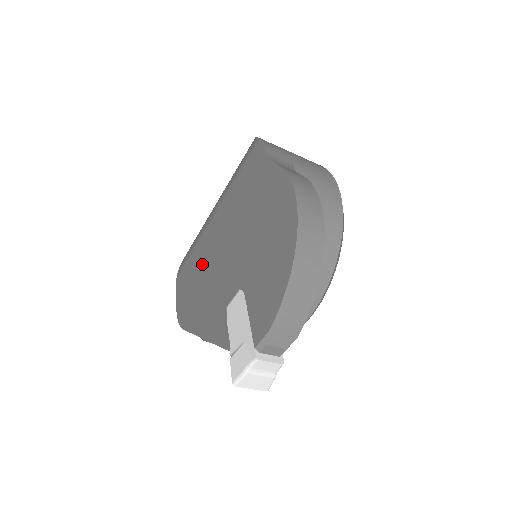
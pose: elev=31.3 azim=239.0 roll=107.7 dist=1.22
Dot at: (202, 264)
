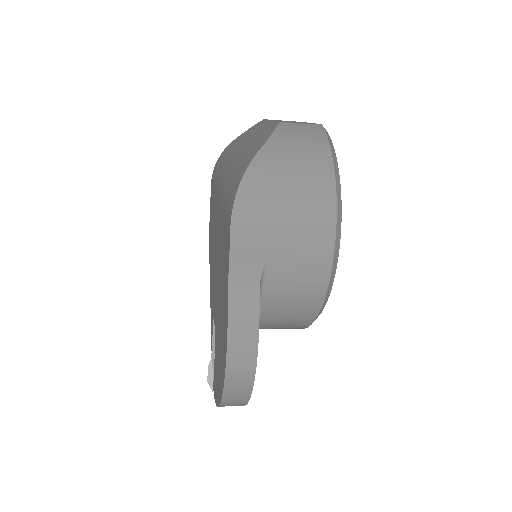
Dot at: (214, 229)
